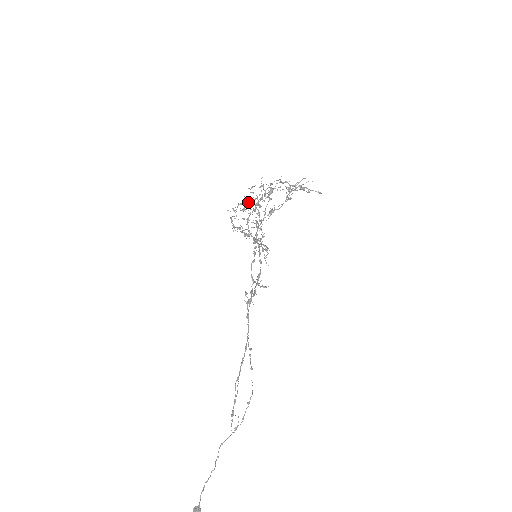
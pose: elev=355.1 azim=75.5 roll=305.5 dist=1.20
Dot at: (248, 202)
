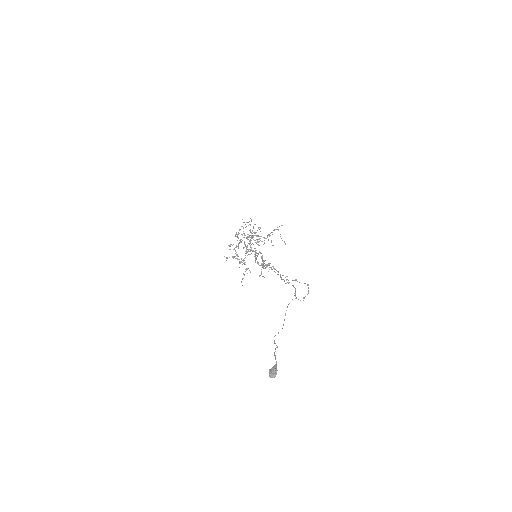
Dot at: occluded
